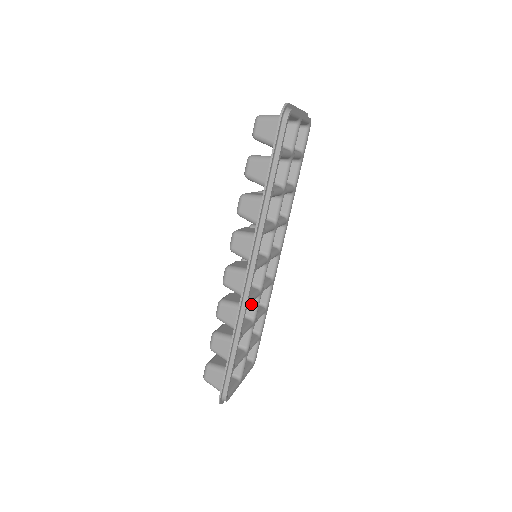
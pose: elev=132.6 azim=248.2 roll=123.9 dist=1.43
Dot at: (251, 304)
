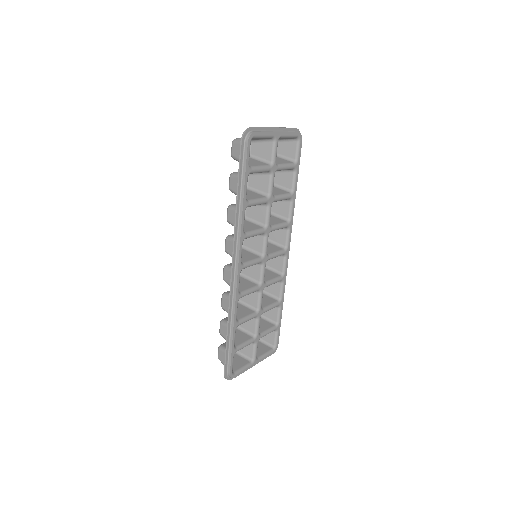
Dot at: (255, 297)
